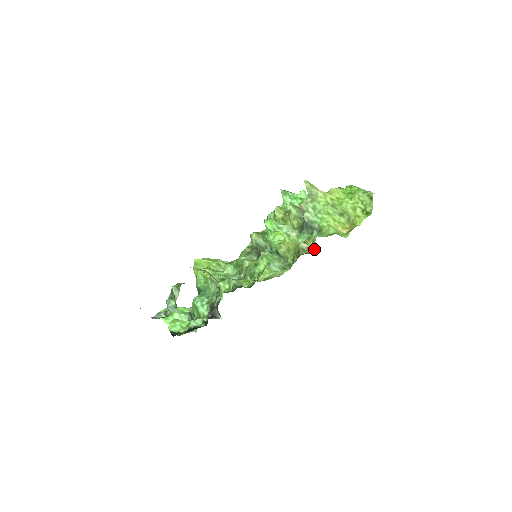
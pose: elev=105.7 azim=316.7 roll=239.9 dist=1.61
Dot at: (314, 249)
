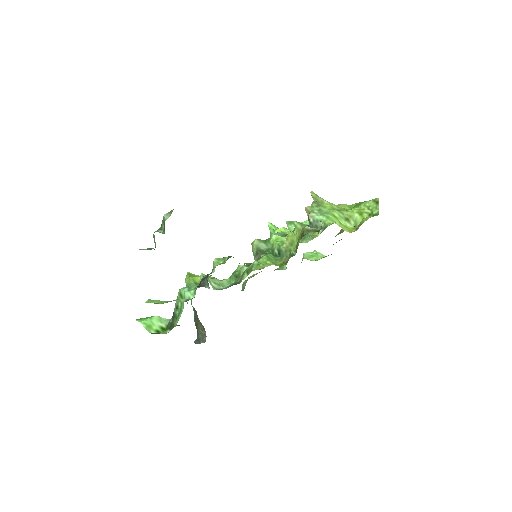
Dot at: (319, 229)
